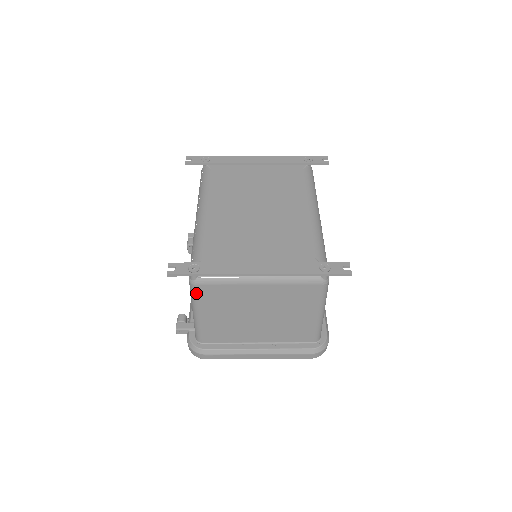
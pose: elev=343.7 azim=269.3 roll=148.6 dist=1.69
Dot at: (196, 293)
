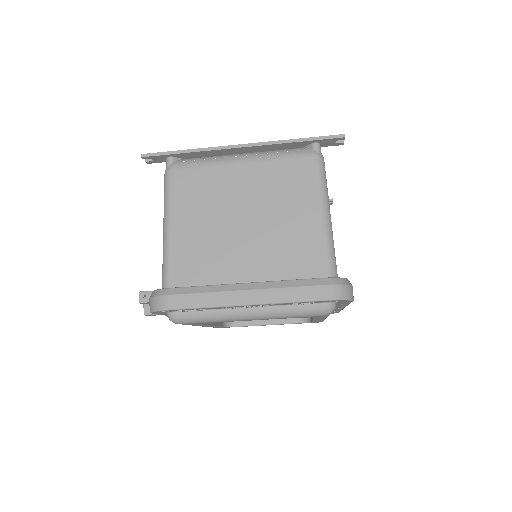
Dot at: (169, 184)
